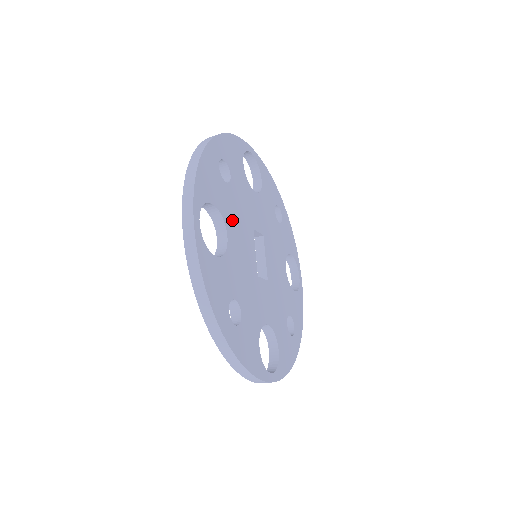
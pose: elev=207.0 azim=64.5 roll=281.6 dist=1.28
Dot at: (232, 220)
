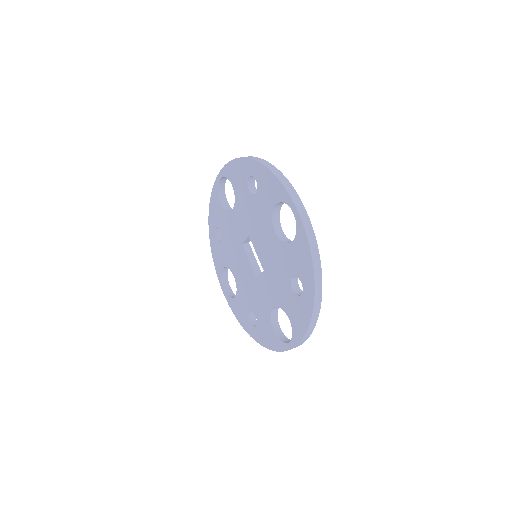
Dot at: occluded
